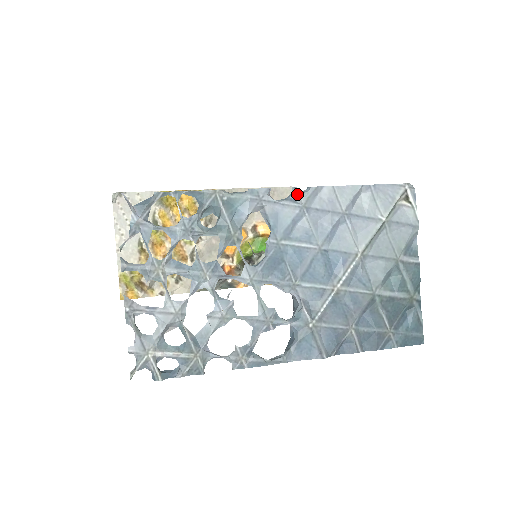
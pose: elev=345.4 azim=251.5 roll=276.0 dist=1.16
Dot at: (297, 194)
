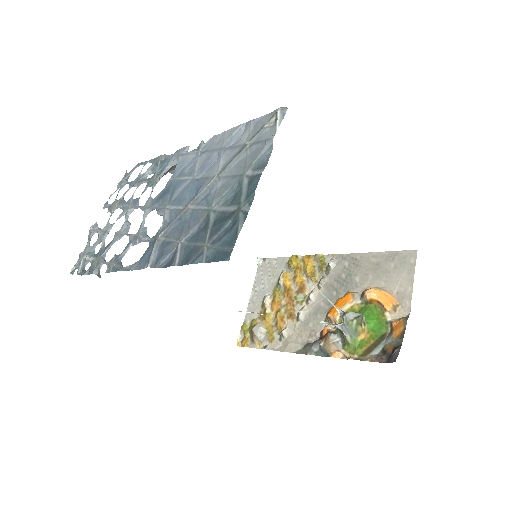
Dot at: (201, 145)
